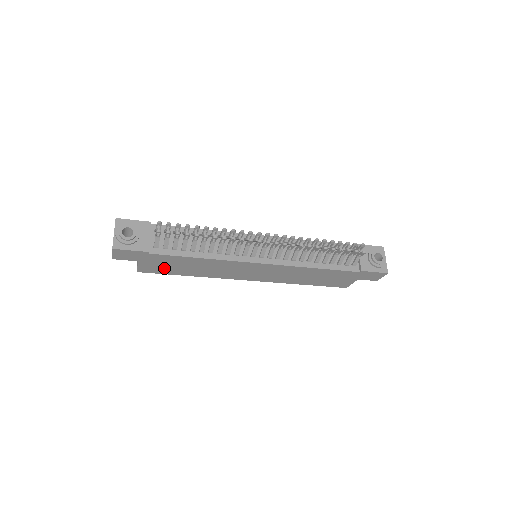
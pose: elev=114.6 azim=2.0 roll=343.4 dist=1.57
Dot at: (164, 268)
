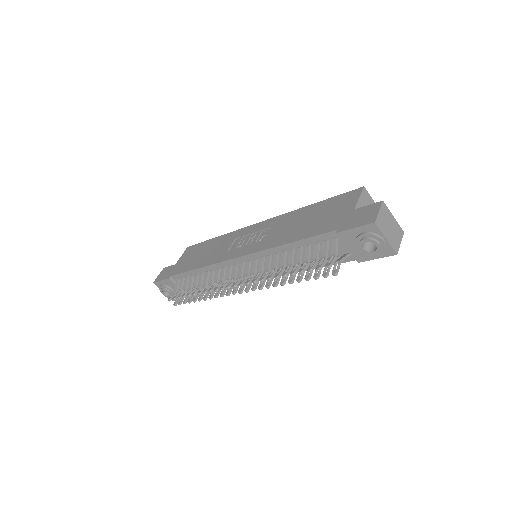
Dot at: occluded
